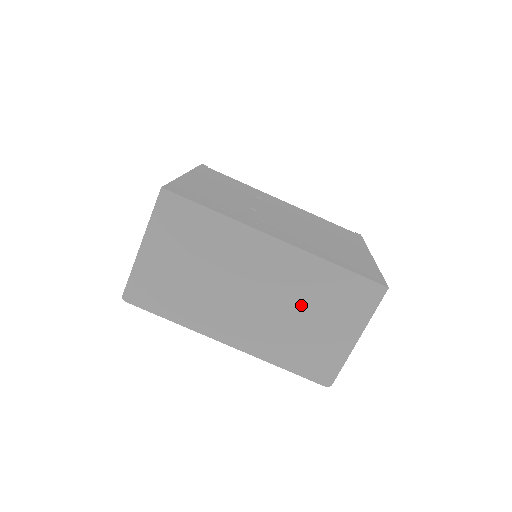
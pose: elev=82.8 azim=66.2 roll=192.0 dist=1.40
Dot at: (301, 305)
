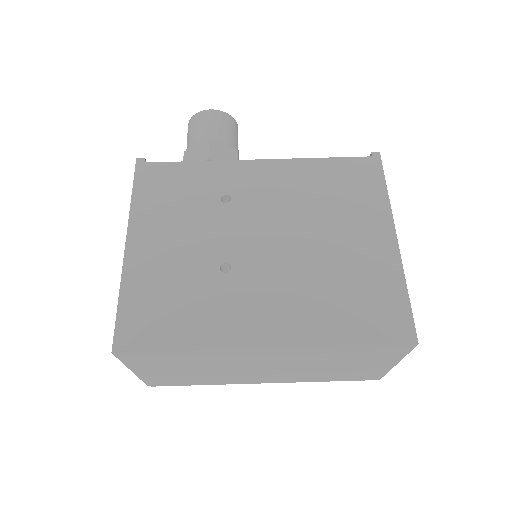
Dot at: (322, 364)
